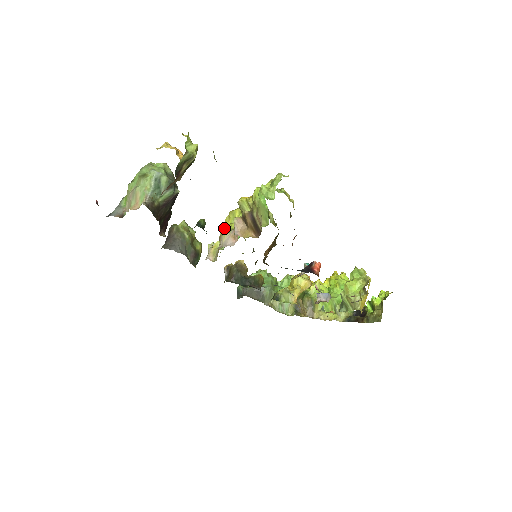
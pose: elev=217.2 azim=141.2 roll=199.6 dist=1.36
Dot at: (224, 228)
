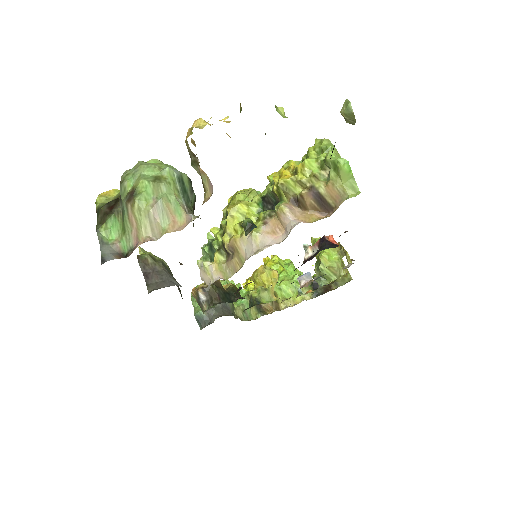
Dot at: (230, 232)
